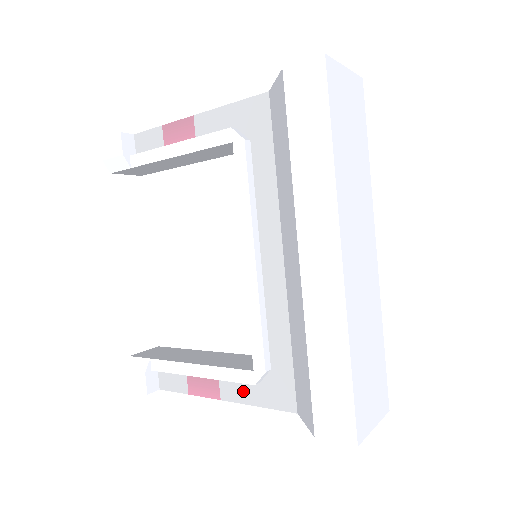
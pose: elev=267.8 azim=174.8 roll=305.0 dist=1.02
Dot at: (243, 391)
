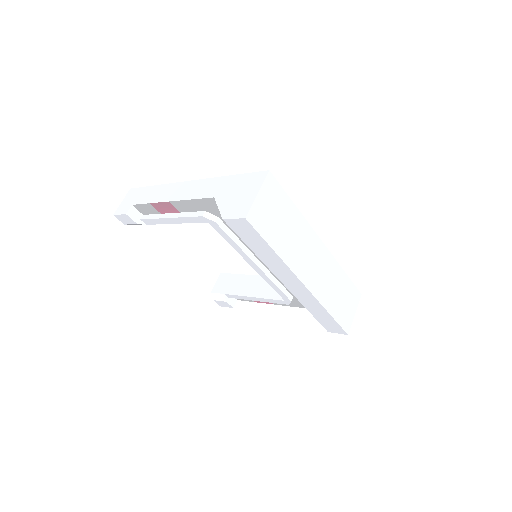
Dot at: occluded
